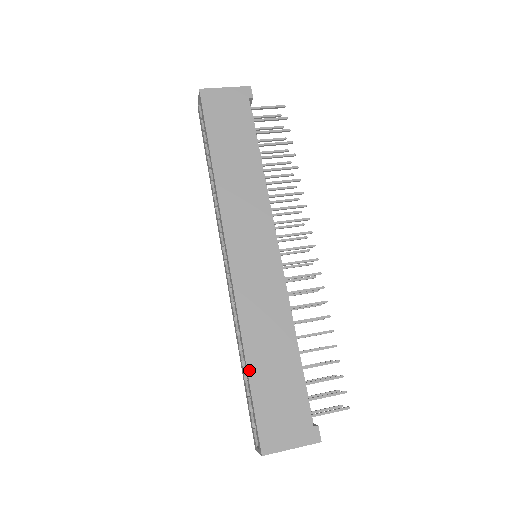
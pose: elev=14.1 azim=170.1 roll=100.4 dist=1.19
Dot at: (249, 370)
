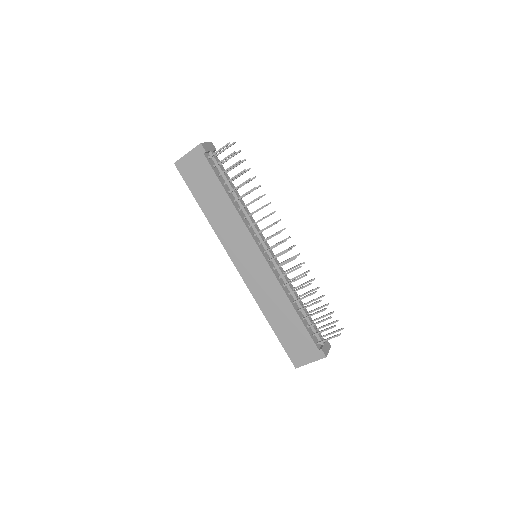
Dot at: (272, 328)
